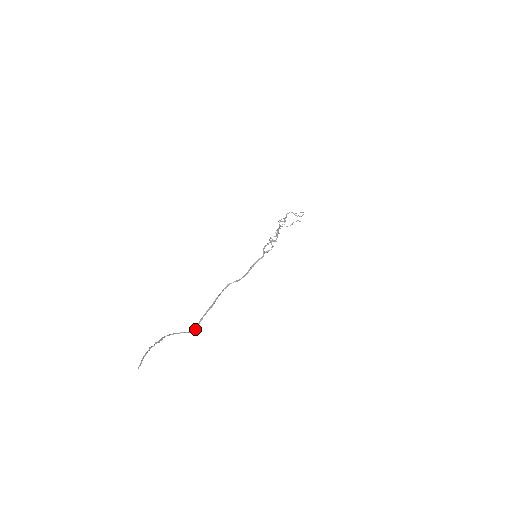
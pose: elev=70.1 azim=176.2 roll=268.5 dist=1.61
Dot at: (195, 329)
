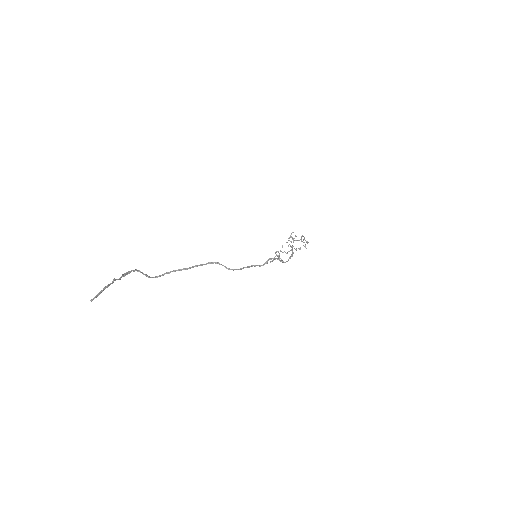
Dot at: (155, 277)
